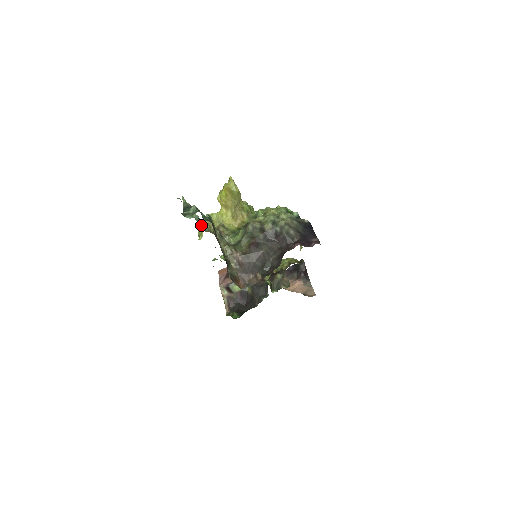
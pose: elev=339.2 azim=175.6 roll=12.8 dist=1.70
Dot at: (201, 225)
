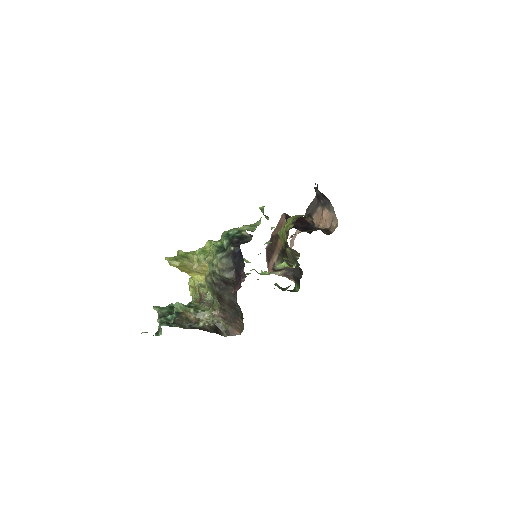
Dot at: occluded
